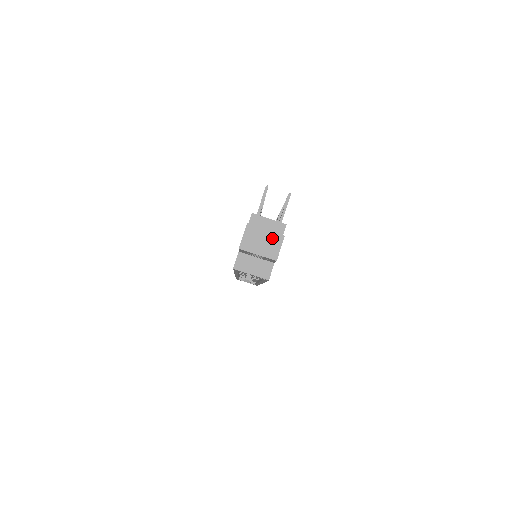
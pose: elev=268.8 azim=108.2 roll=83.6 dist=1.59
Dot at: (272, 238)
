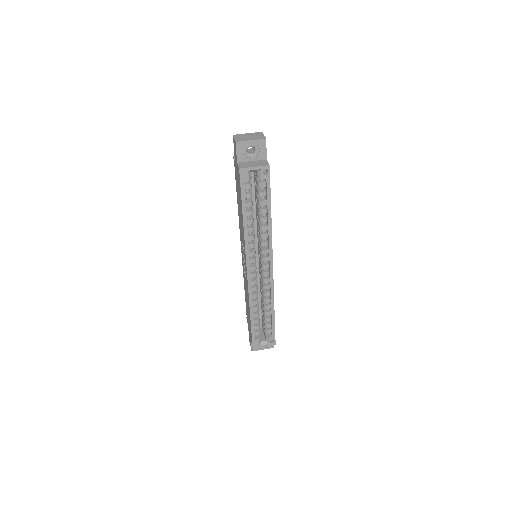
Dot at: (255, 134)
